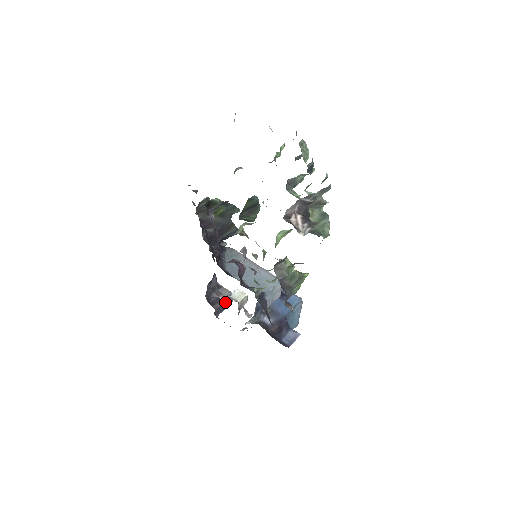
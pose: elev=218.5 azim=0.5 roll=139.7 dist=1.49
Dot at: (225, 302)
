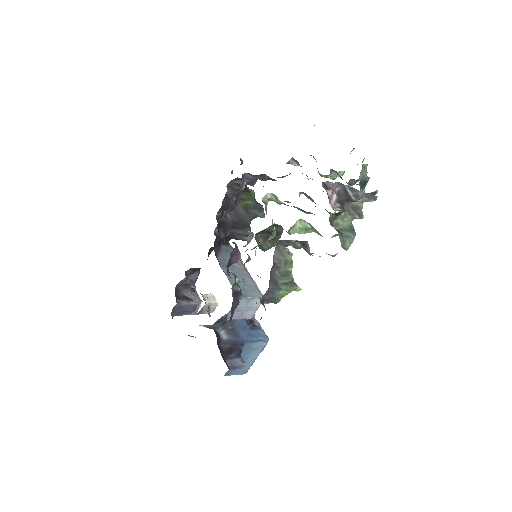
Dot at: (190, 306)
